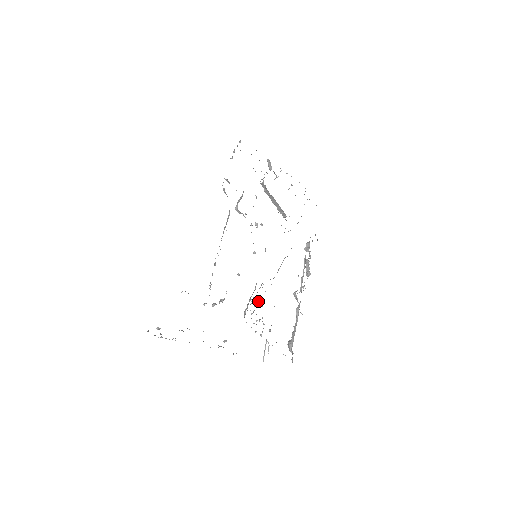
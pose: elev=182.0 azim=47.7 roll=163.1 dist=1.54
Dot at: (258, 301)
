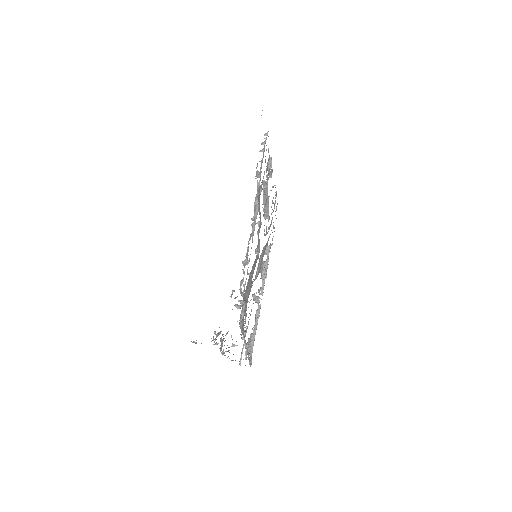
Dot at: occluded
